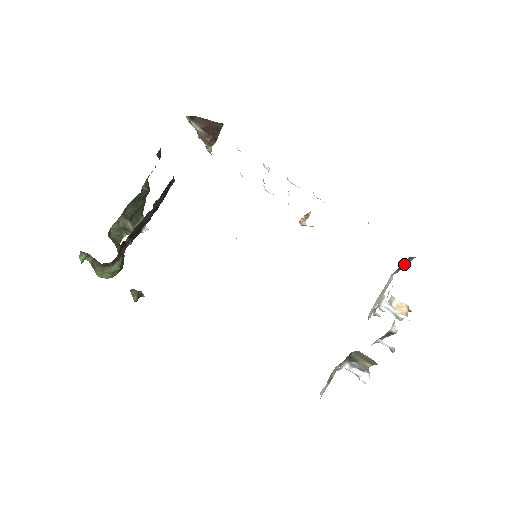
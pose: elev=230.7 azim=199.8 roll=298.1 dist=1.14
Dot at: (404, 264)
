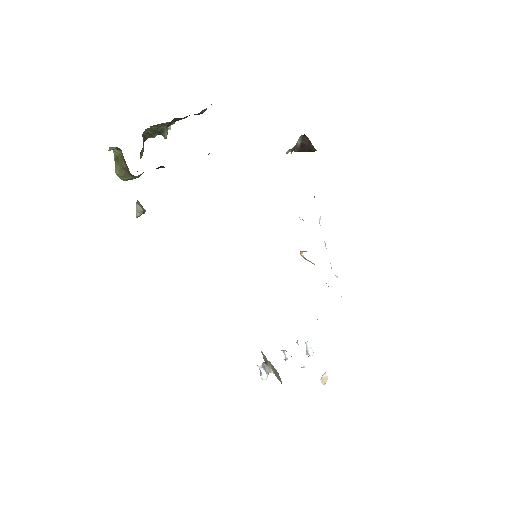
Dot at: occluded
